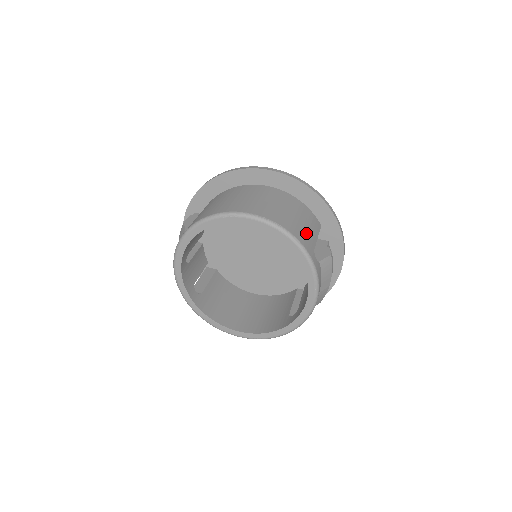
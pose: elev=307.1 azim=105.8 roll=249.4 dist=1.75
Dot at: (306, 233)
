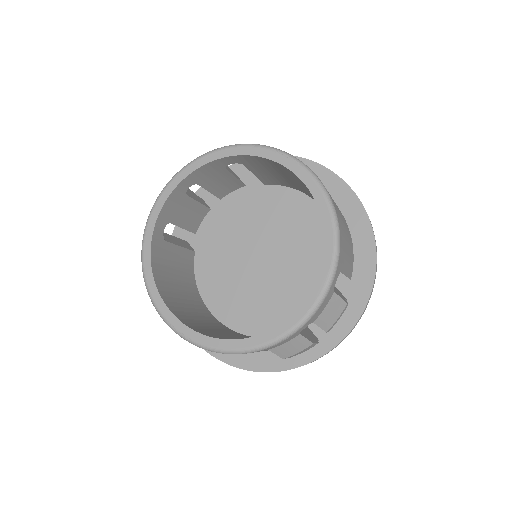
Dot at: (345, 250)
